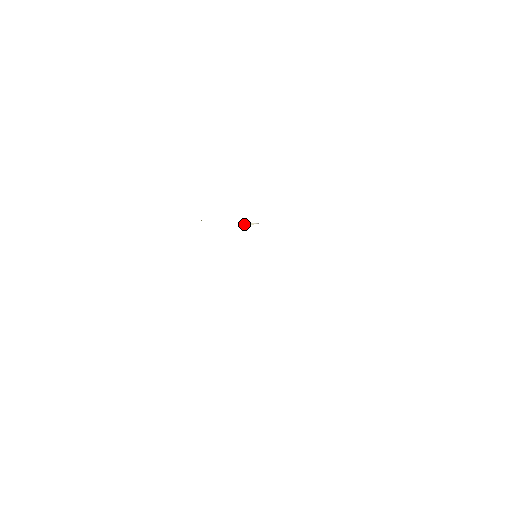
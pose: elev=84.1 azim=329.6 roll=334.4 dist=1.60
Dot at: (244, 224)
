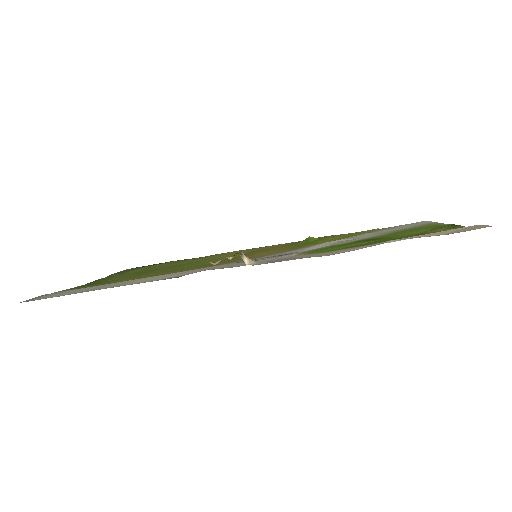
Dot at: (286, 255)
